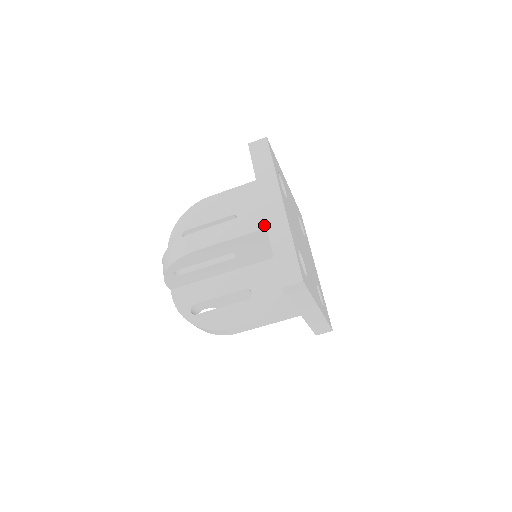
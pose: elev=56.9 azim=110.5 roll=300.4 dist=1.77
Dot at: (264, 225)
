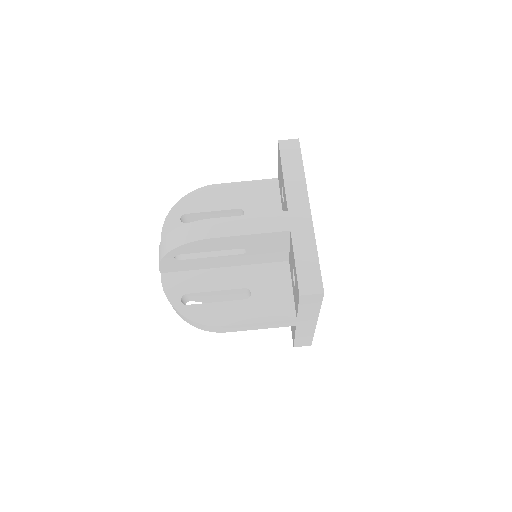
Dot at: (288, 227)
